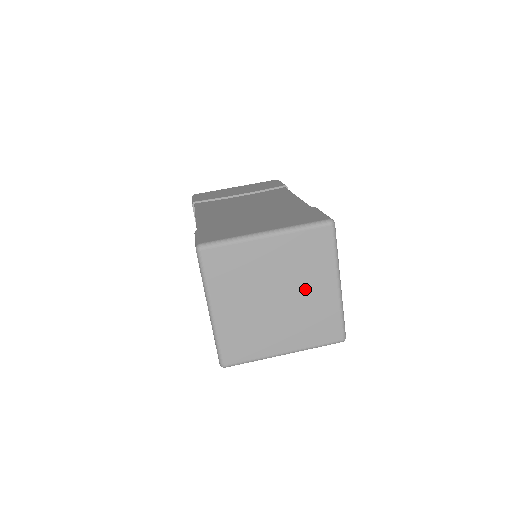
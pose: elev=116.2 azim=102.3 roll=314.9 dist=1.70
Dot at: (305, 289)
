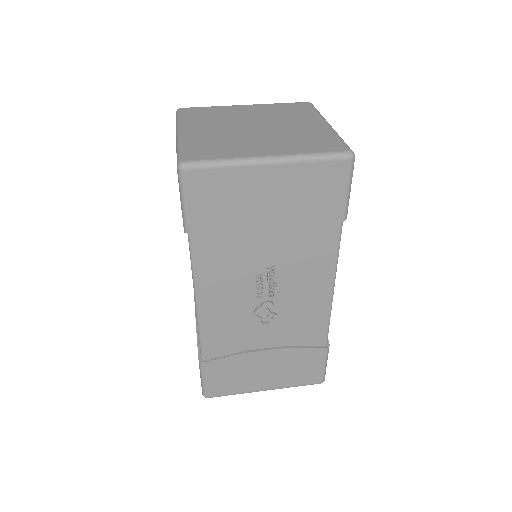
Dot at: (289, 124)
